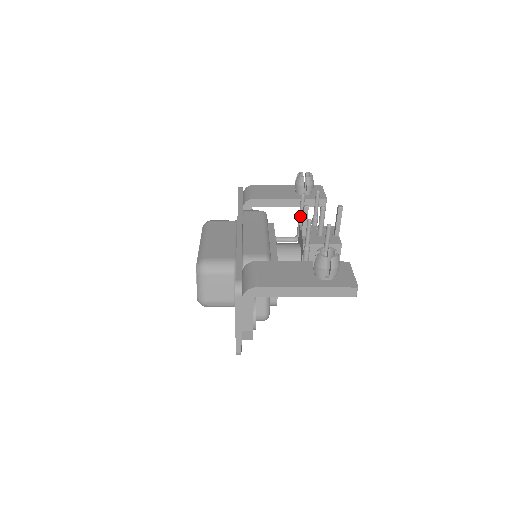
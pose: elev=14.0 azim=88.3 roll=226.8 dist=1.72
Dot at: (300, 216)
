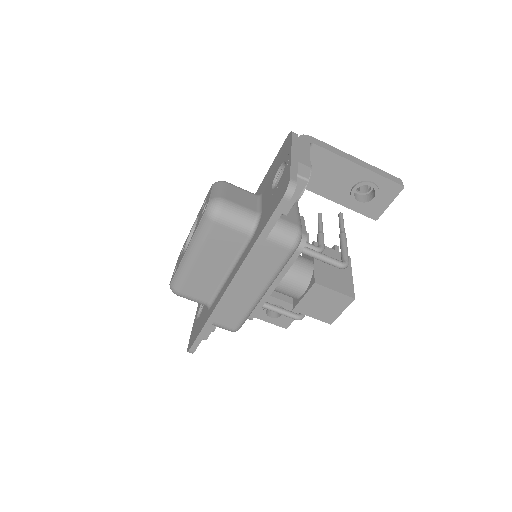
Dot at: occluded
